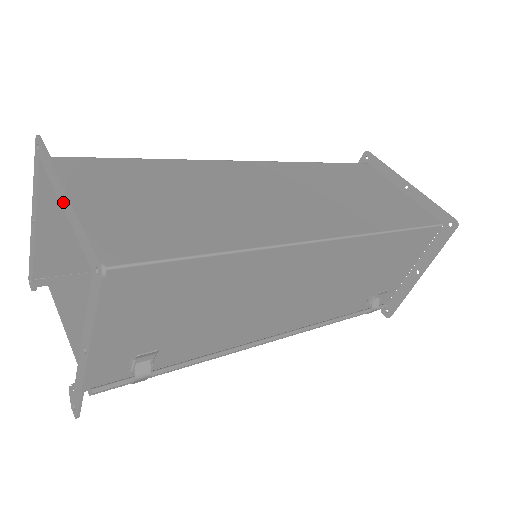
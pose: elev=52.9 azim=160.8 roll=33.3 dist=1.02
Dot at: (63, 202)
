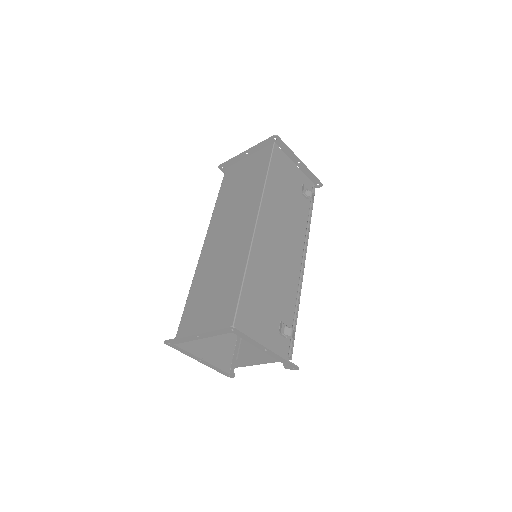
Dot at: (199, 338)
